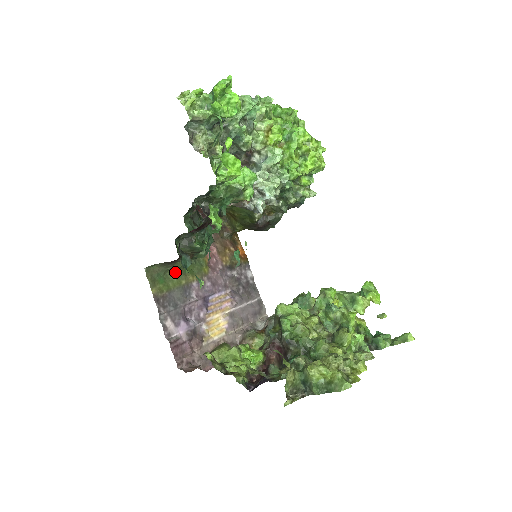
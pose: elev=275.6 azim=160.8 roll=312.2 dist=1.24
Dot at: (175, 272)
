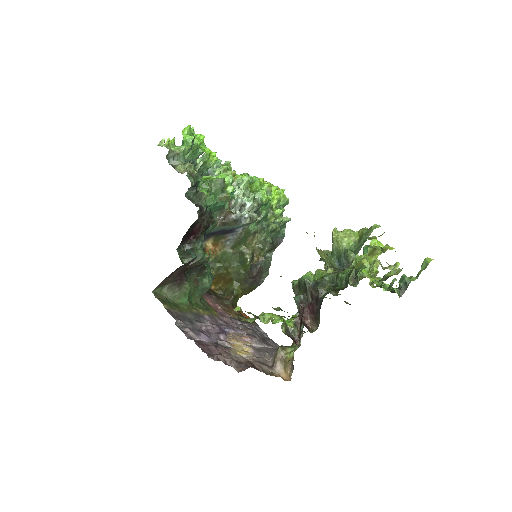
Dot at: (184, 302)
